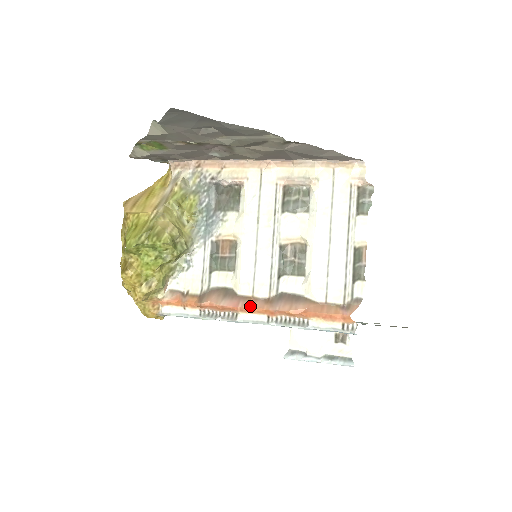
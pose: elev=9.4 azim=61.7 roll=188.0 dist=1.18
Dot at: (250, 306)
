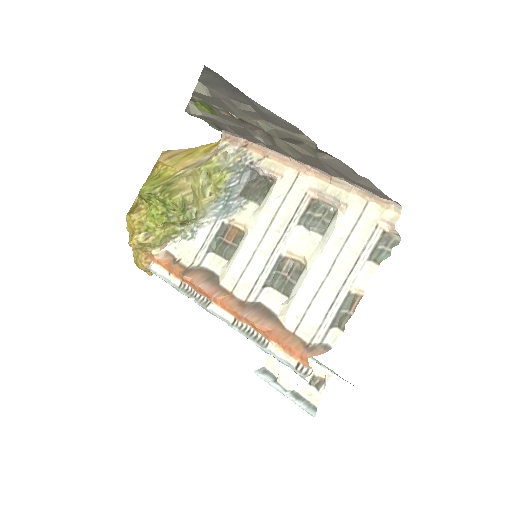
Dot at: (223, 300)
